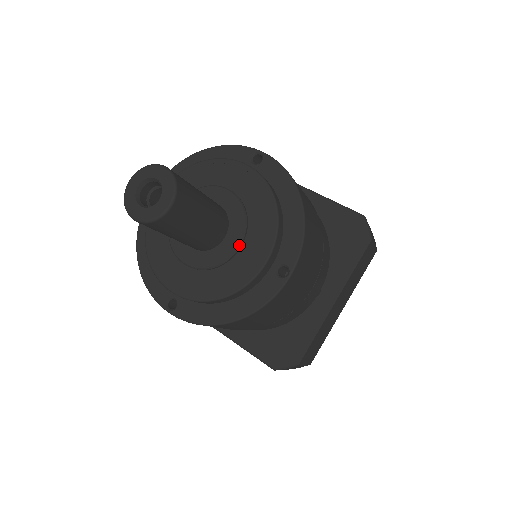
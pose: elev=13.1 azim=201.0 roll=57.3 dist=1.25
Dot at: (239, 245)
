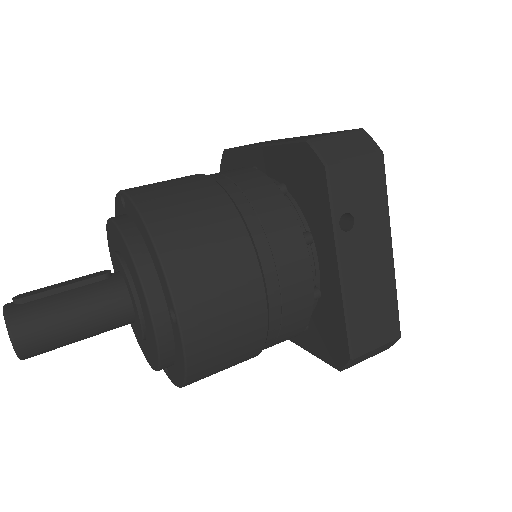
Dot at: (138, 337)
